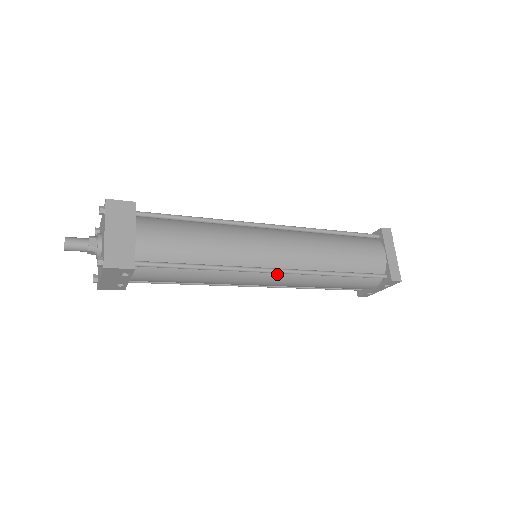
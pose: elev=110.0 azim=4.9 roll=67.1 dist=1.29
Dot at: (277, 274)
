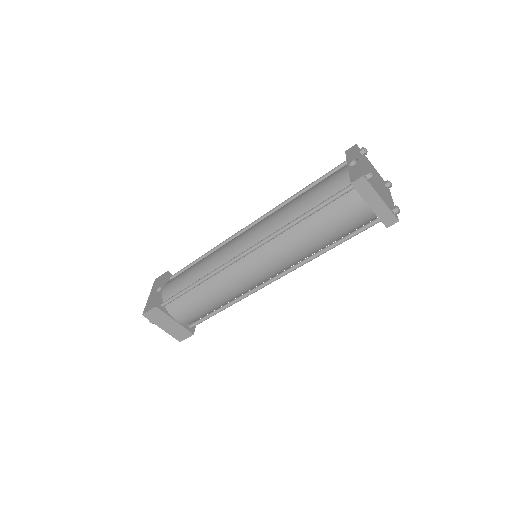
Dot at: occluded
